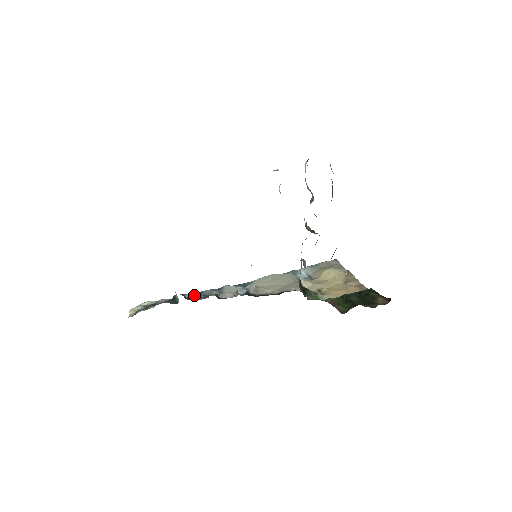
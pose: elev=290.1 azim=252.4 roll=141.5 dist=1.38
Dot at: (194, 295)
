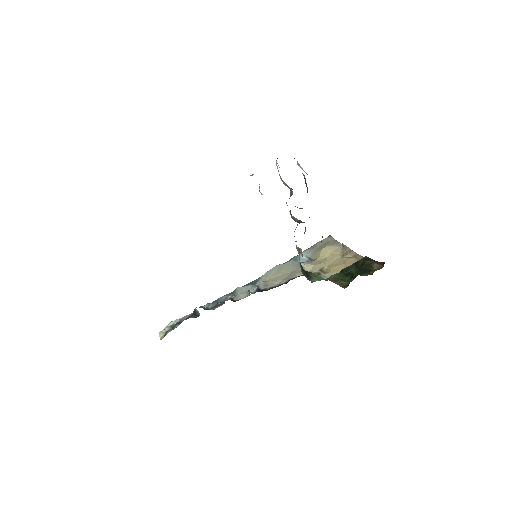
Dot at: (212, 304)
